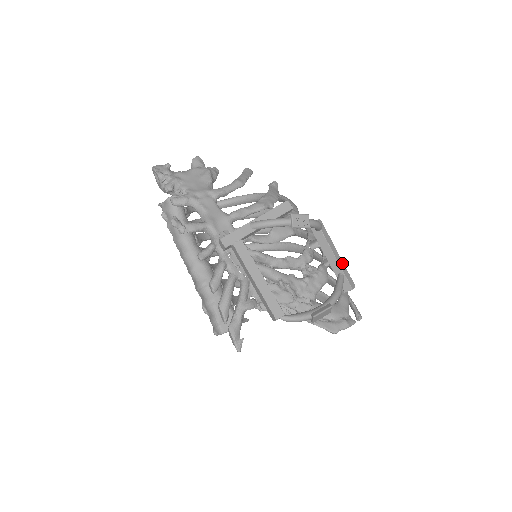
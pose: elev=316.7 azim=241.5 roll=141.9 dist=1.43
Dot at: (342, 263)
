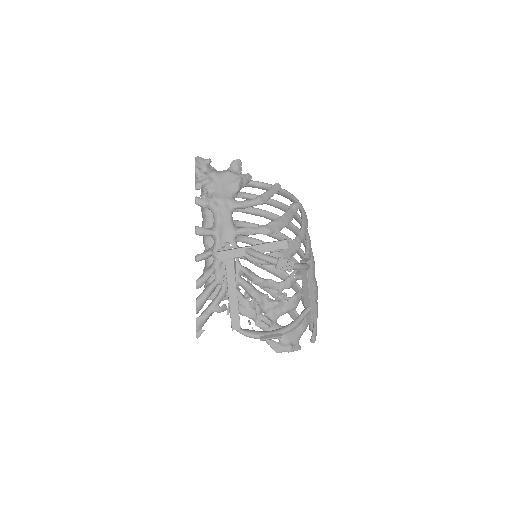
Dot at: (314, 300)
